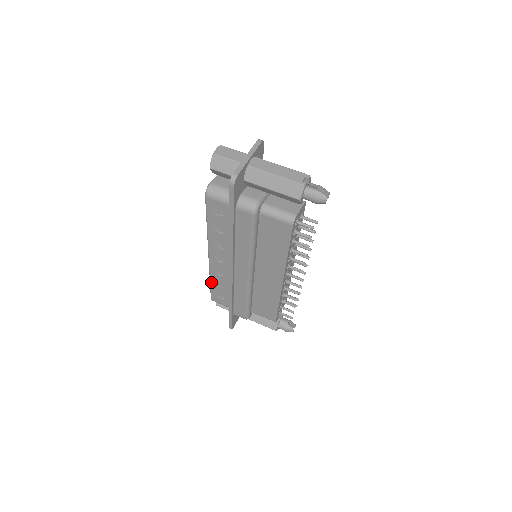
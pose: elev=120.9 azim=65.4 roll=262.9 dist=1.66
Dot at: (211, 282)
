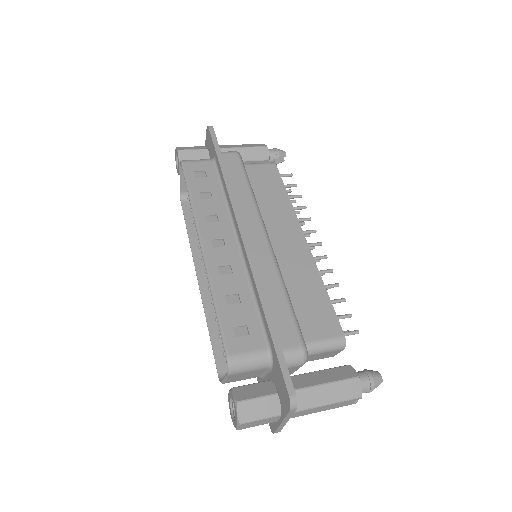
Dot at: (217, 303)
